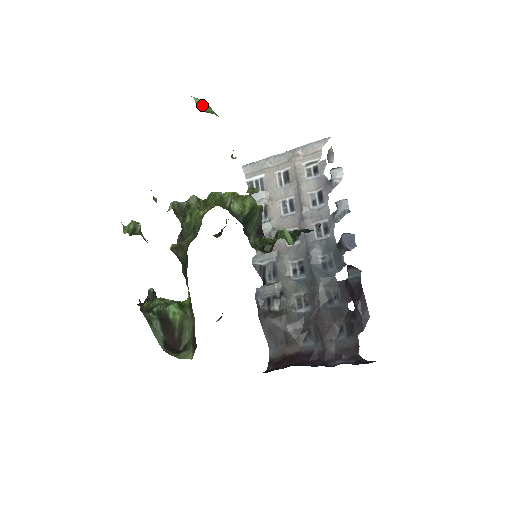
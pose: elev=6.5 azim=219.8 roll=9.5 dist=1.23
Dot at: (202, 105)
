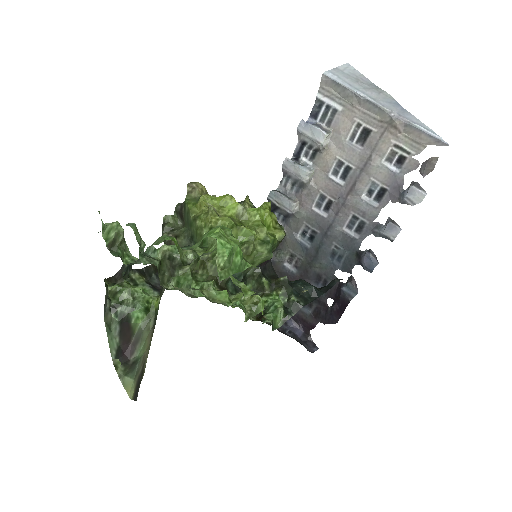
Dot at: (223, 263)
